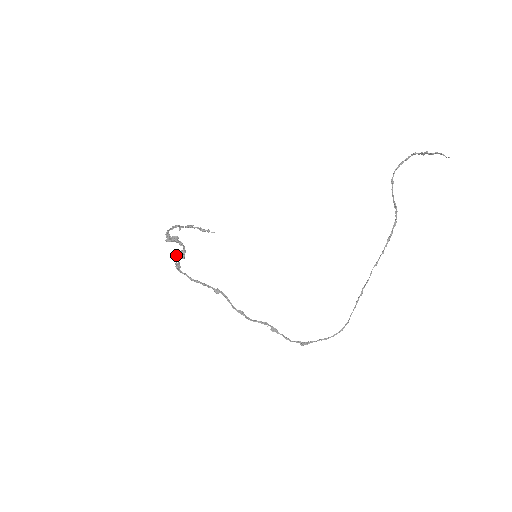
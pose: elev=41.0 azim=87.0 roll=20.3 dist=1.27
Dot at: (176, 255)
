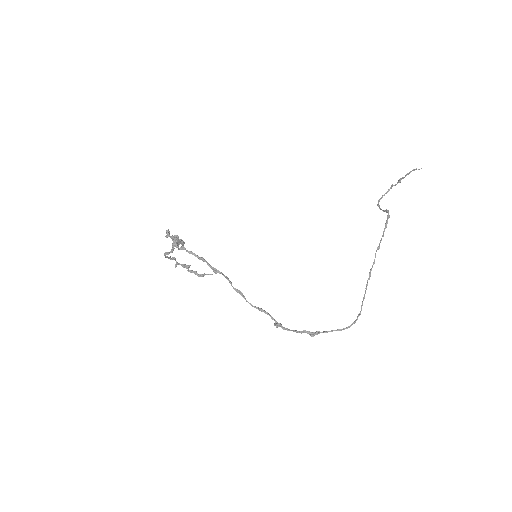
Dot at: occluded
